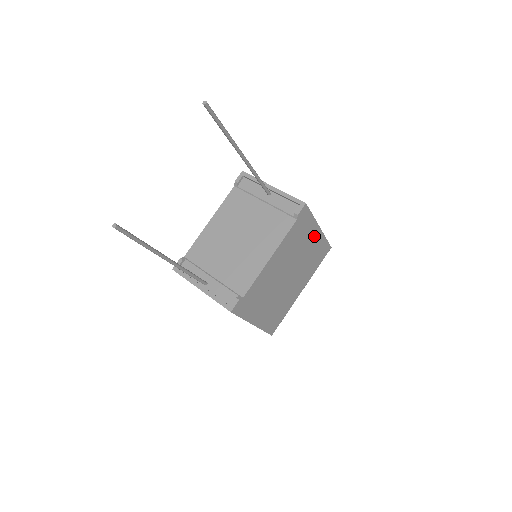
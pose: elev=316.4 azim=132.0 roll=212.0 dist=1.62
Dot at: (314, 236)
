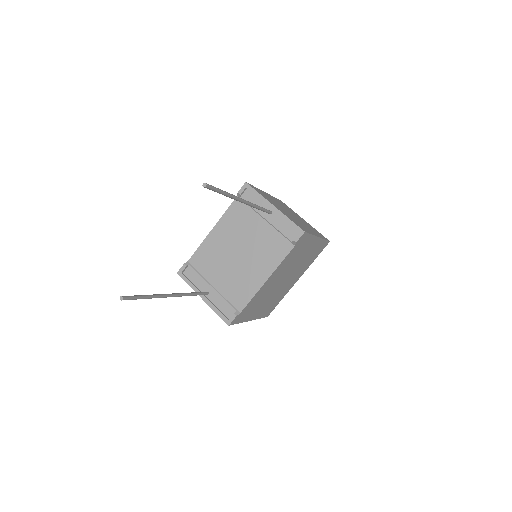
Dot at: (312, 245)
